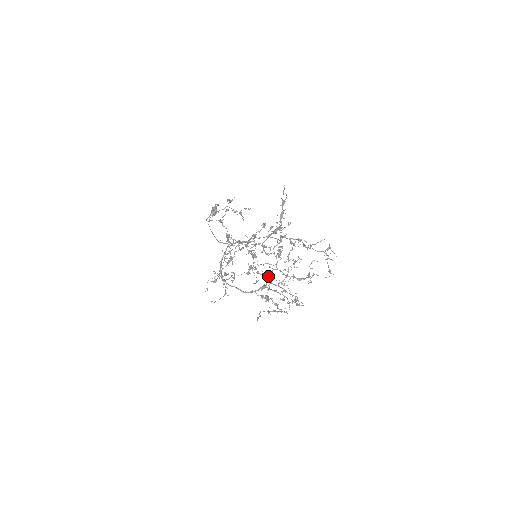
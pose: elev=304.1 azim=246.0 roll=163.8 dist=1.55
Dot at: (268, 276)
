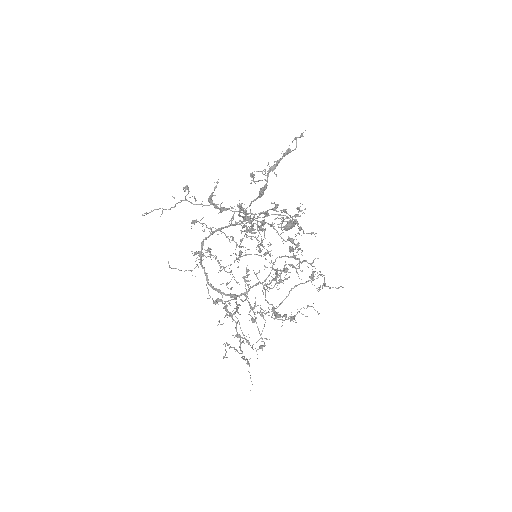
Dot at: occluded
